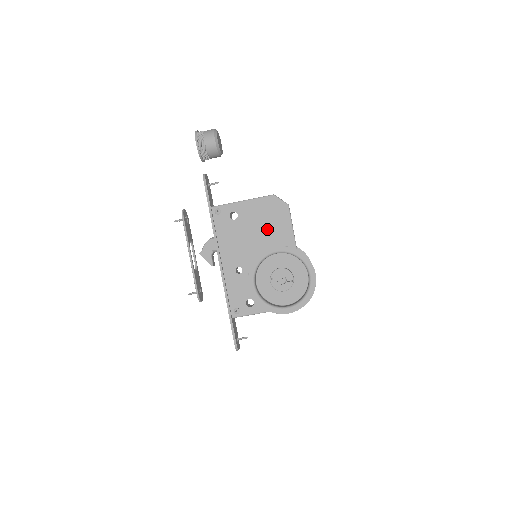
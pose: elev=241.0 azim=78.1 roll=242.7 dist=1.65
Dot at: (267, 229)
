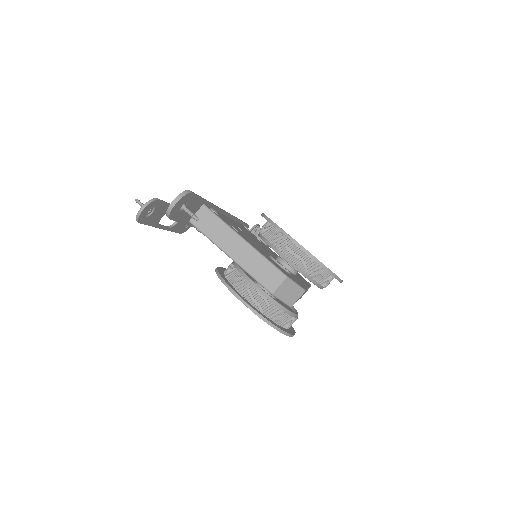
Dot at: occluded
